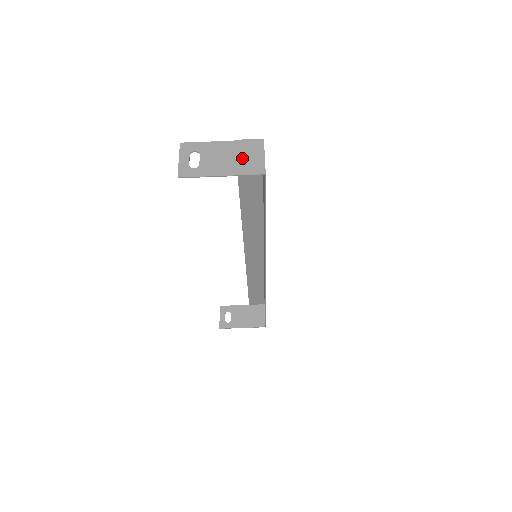
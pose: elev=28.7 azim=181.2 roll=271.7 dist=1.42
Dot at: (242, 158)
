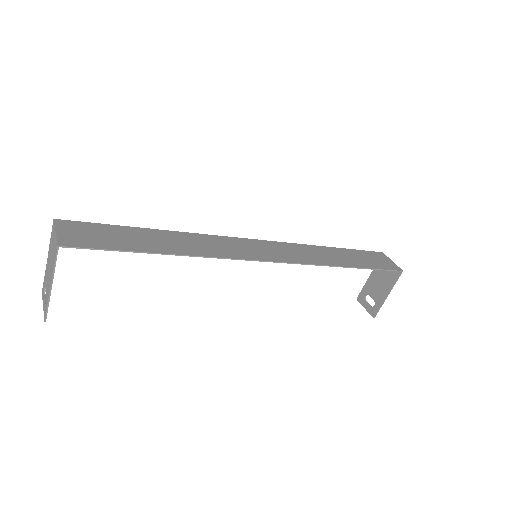
Dot at: (52, 254)
